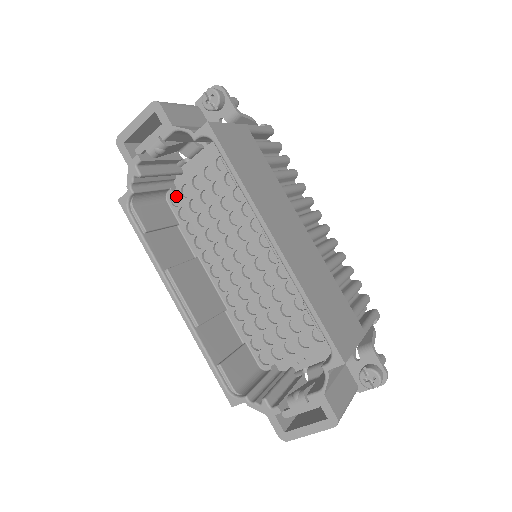
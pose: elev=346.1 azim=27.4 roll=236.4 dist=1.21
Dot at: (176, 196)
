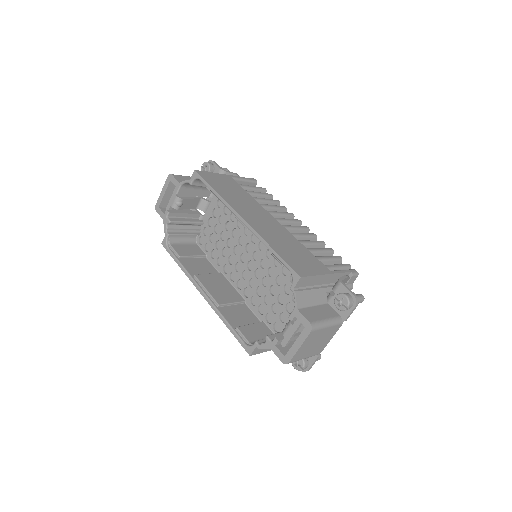
Dot at: (202, 239)
